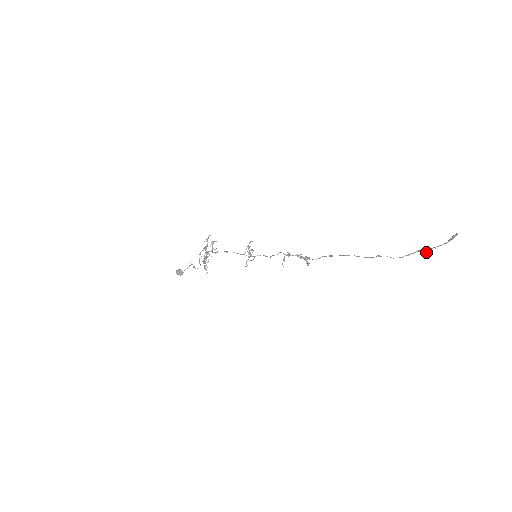
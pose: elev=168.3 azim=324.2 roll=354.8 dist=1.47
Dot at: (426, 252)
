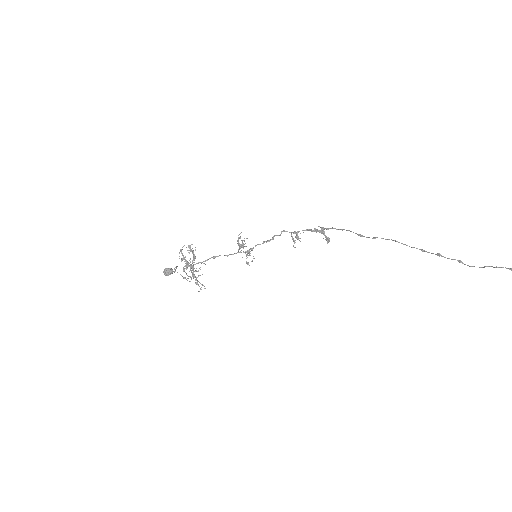
Dot at: out of frame
